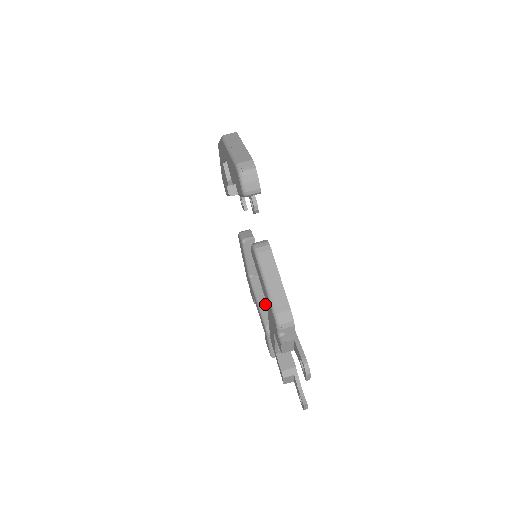
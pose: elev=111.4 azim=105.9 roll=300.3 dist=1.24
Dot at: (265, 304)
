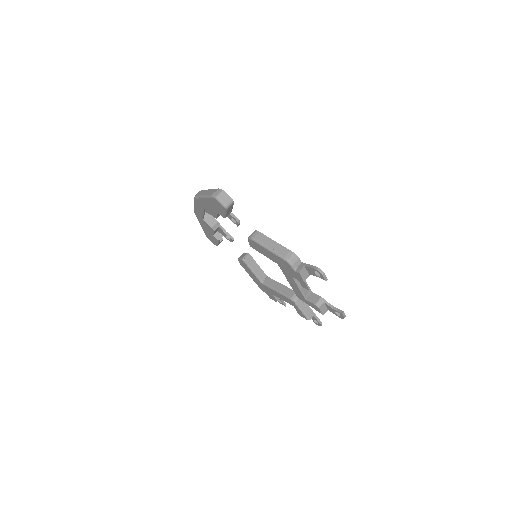
Dot at: (282, 288)
